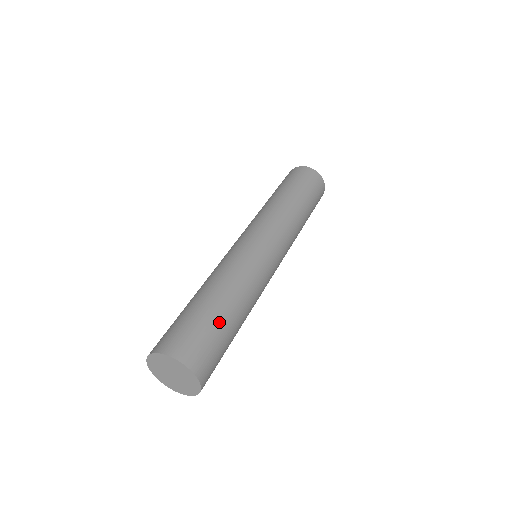
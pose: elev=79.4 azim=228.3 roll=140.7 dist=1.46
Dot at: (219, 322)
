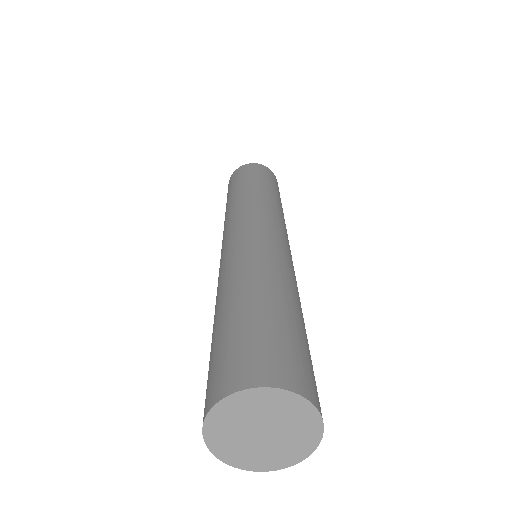
Dot at: (256, 314)
